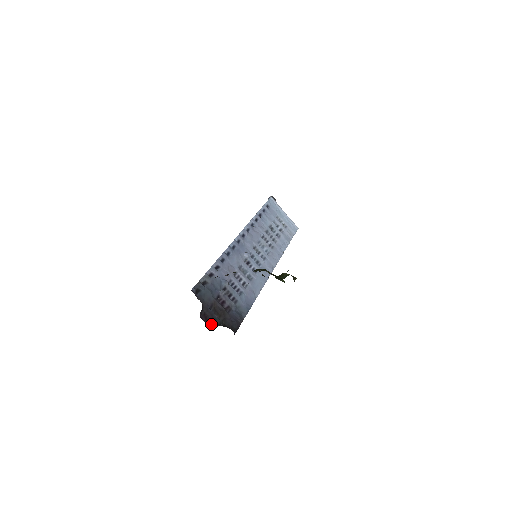
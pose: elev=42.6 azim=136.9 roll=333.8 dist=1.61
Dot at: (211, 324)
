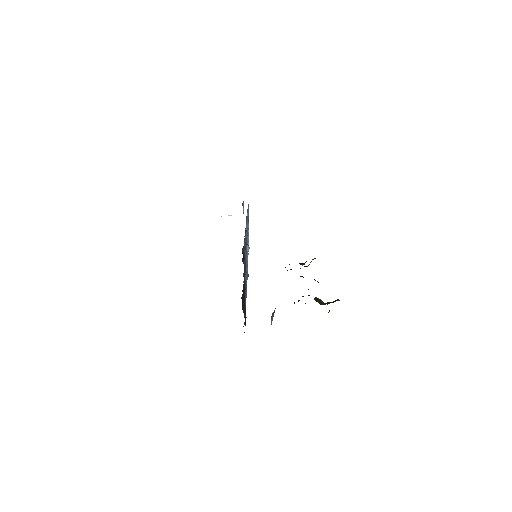
Dot at: (243, 309)
